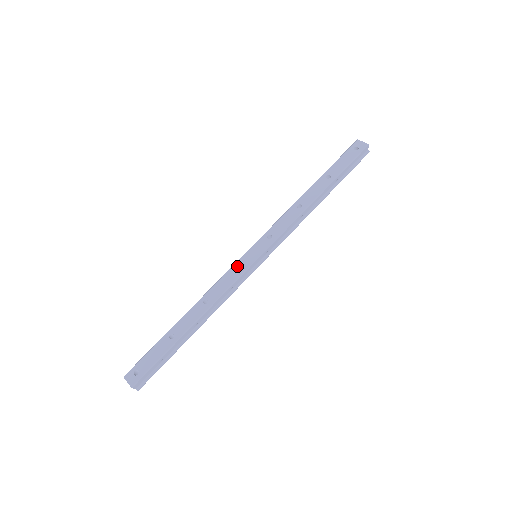
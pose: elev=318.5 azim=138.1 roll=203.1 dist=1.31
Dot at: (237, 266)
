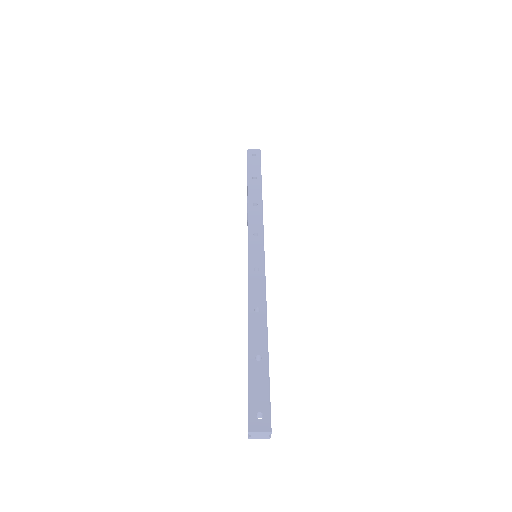
Dot at: (253, 268)
